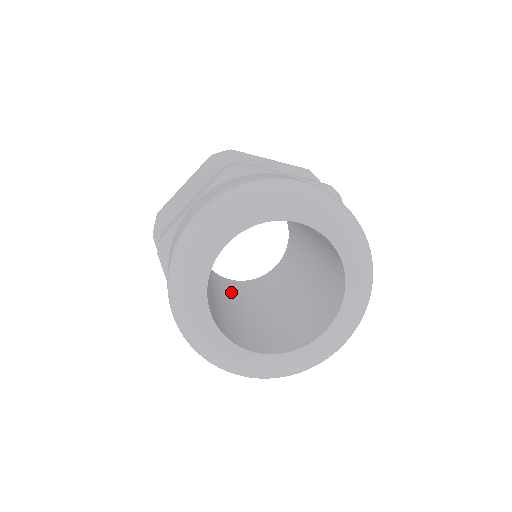
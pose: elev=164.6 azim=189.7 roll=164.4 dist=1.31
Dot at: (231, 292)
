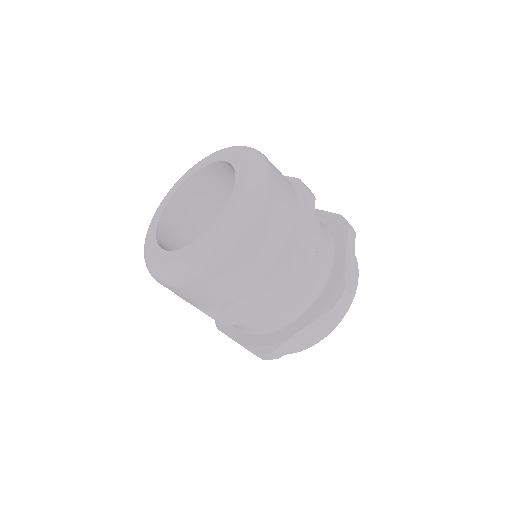
Dot at: occluded
